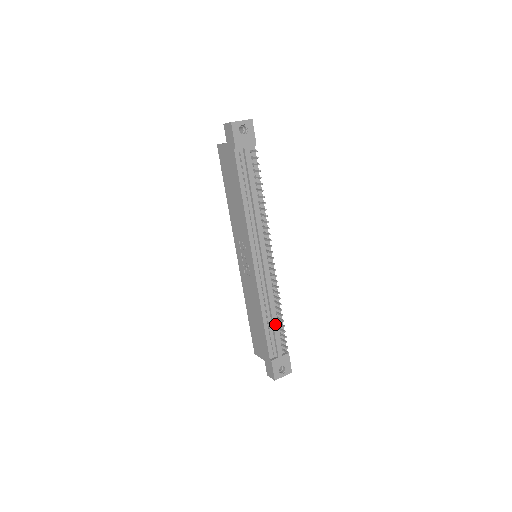
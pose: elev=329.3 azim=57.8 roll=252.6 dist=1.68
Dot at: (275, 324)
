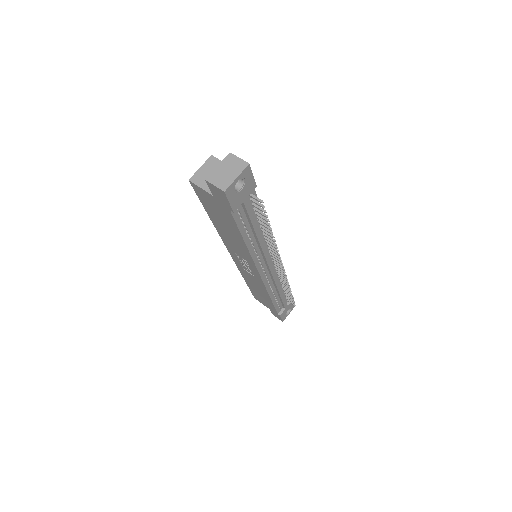
Dot at: (282, 295)
